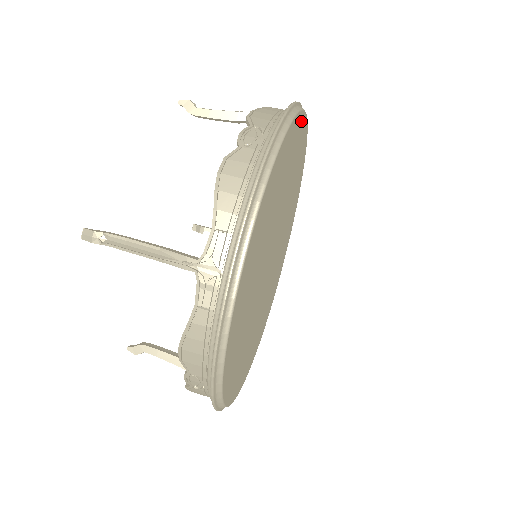
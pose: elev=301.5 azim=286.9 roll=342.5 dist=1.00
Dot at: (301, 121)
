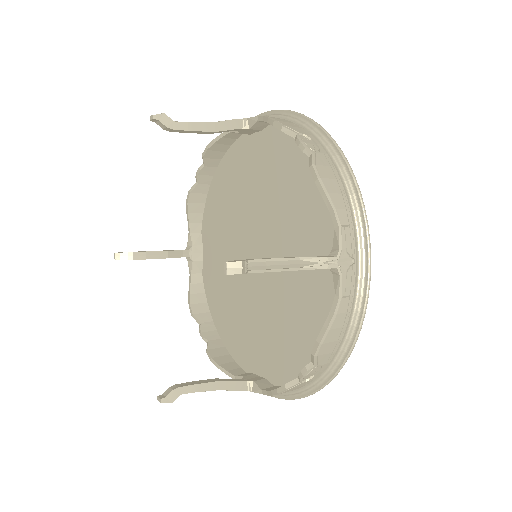
Dot at: occluded
